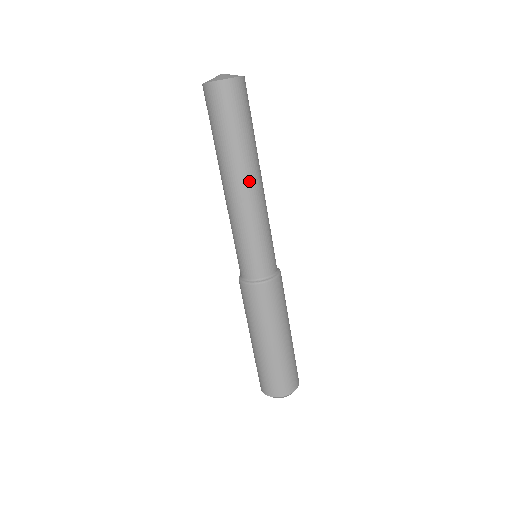
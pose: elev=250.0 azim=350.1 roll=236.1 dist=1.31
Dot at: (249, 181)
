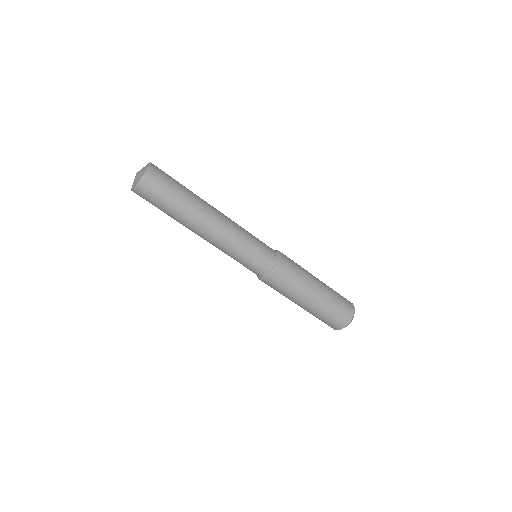
Dot at: (208, 223)
